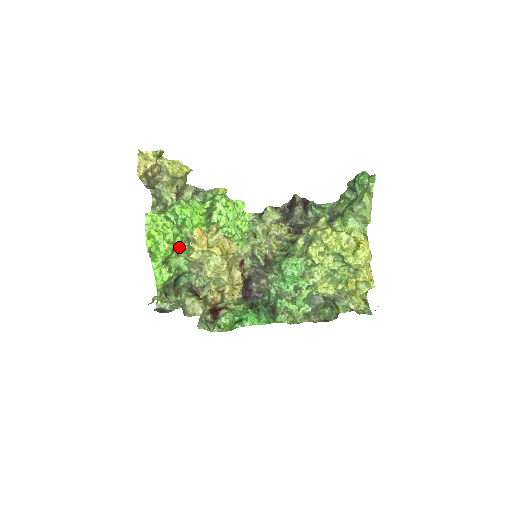
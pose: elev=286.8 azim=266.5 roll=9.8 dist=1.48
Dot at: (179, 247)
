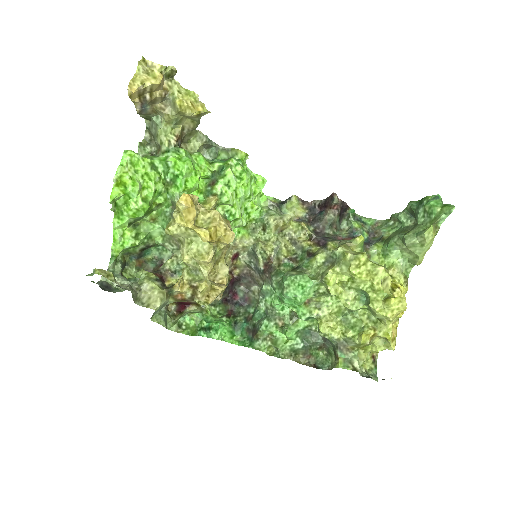
Dot at: (159, 210)
